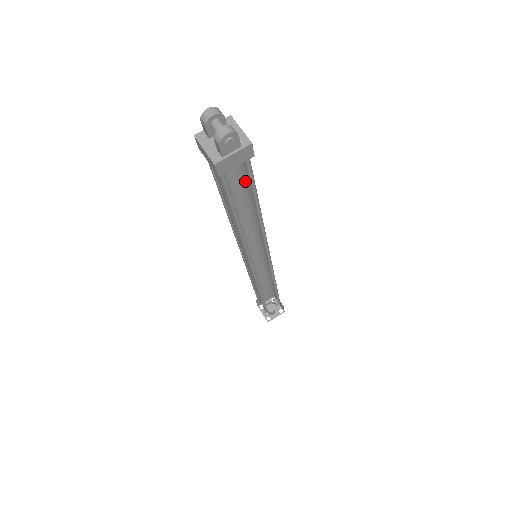
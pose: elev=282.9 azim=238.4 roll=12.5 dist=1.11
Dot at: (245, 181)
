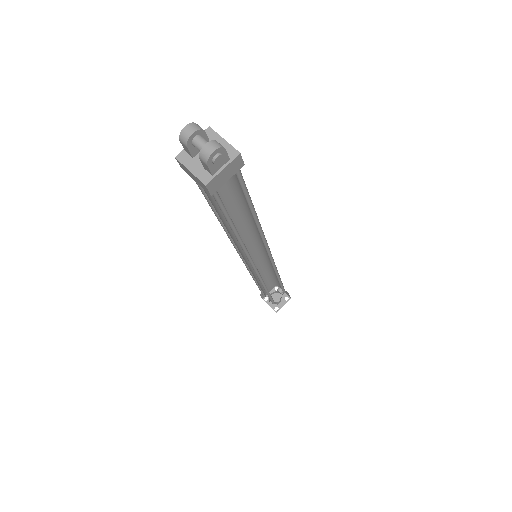
Dot at: (235, 188)
